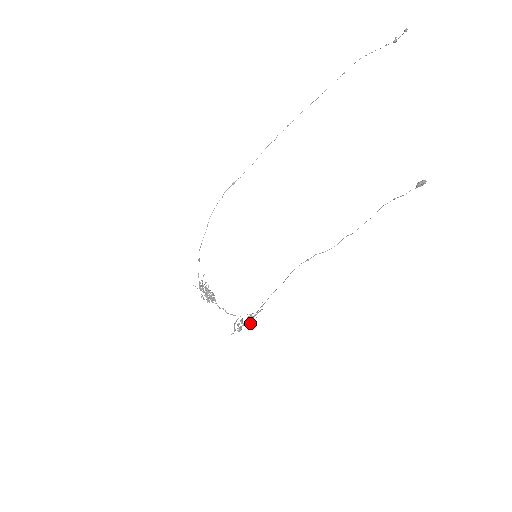
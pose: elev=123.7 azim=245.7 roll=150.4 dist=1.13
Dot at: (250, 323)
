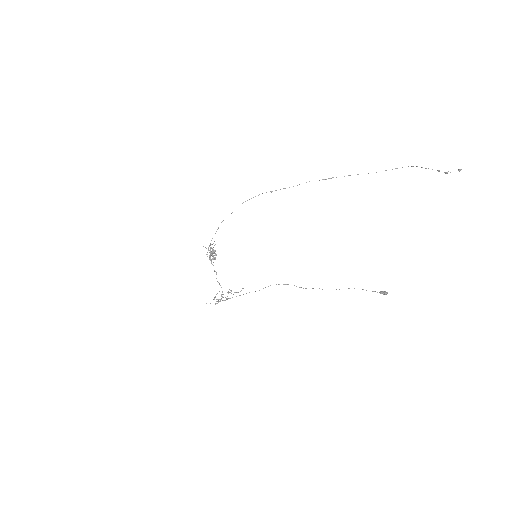
Dot at: occluded
